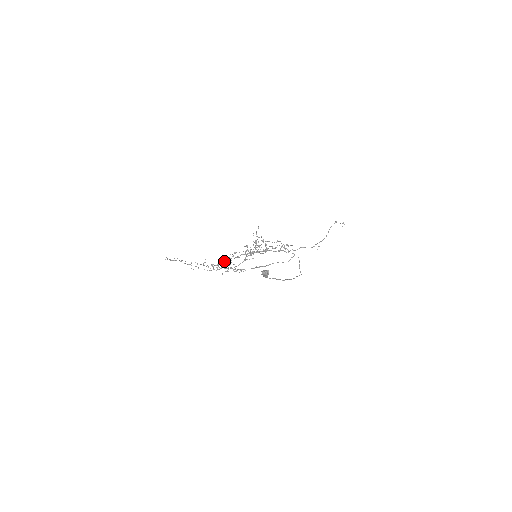
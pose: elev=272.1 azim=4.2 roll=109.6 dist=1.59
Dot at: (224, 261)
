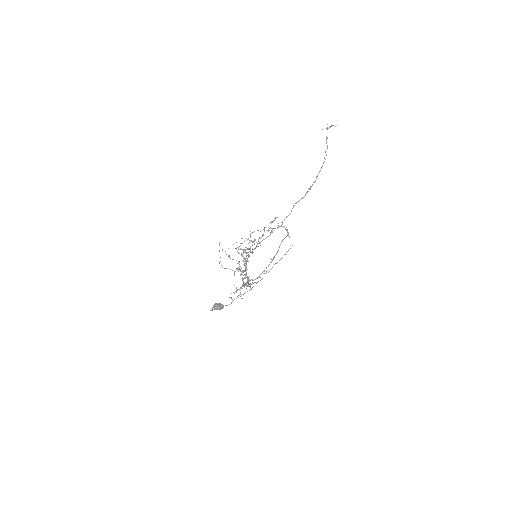
Dot at: (243, 278)
